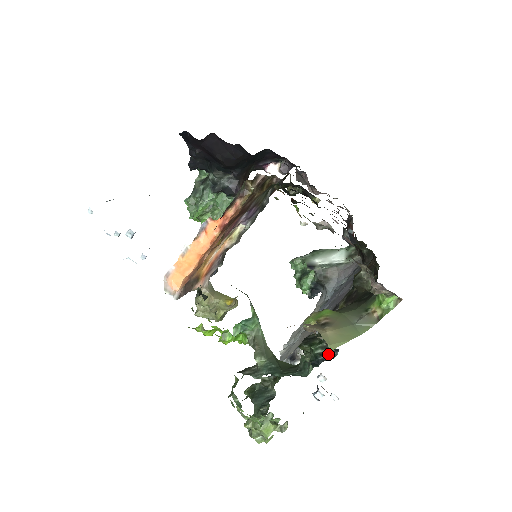
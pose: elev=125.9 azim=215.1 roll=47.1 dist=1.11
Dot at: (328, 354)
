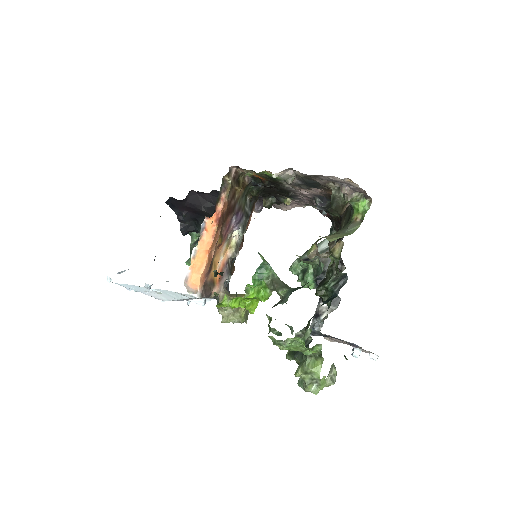
Dot at: (340, 283)
